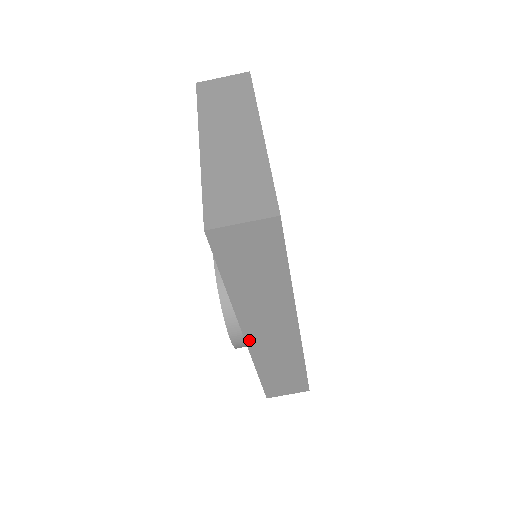
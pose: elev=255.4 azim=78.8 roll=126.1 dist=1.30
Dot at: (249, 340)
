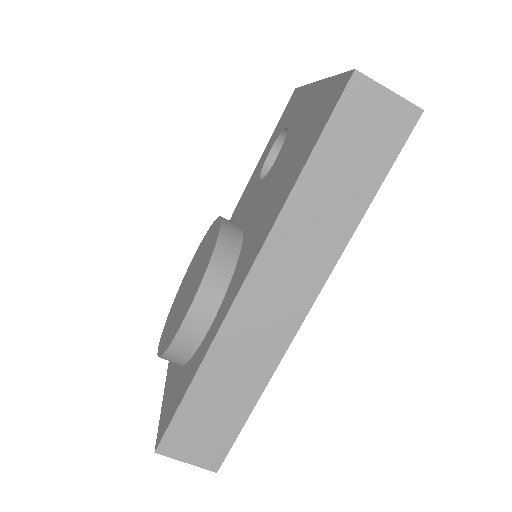
Dot at: (245, 291)
